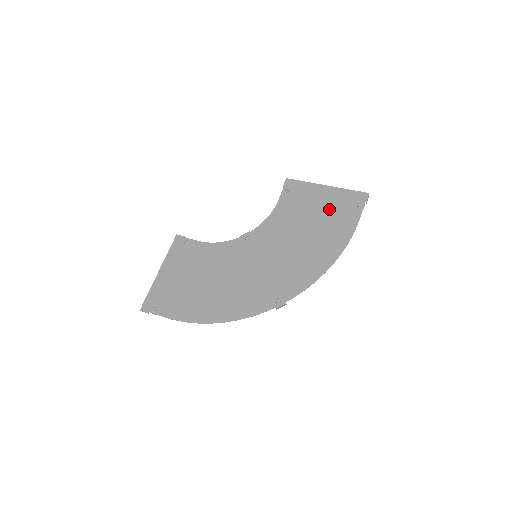
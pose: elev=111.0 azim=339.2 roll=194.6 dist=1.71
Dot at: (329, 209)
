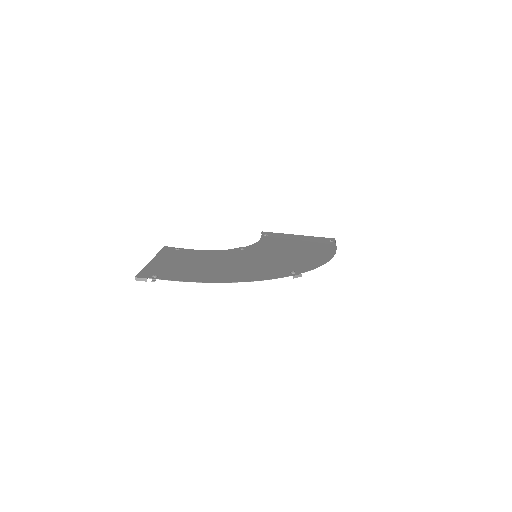
Dot at: (308, 242)
